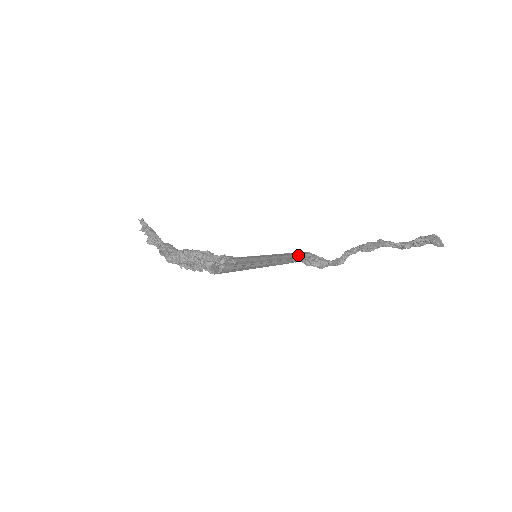
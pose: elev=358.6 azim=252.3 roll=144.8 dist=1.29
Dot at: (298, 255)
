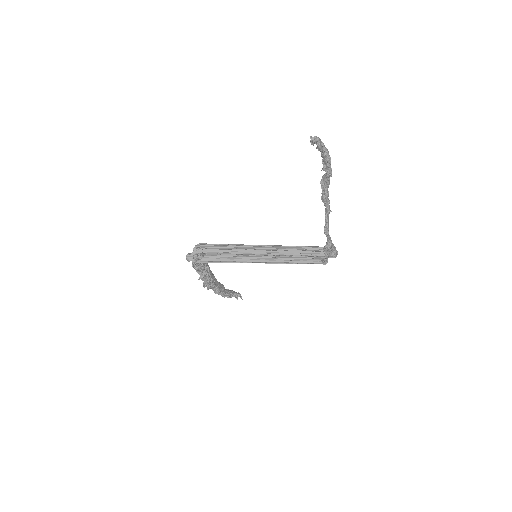
Dot at: (311, 249)
